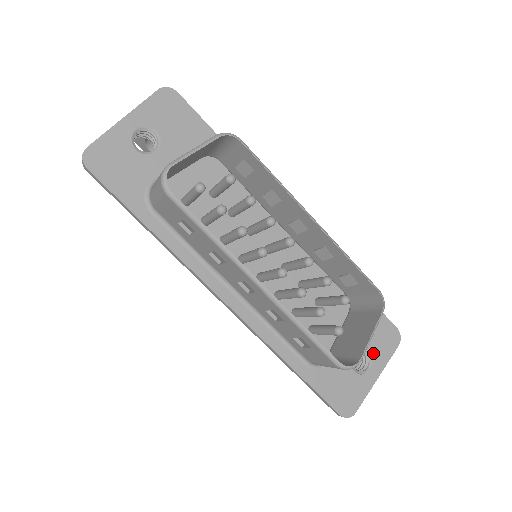
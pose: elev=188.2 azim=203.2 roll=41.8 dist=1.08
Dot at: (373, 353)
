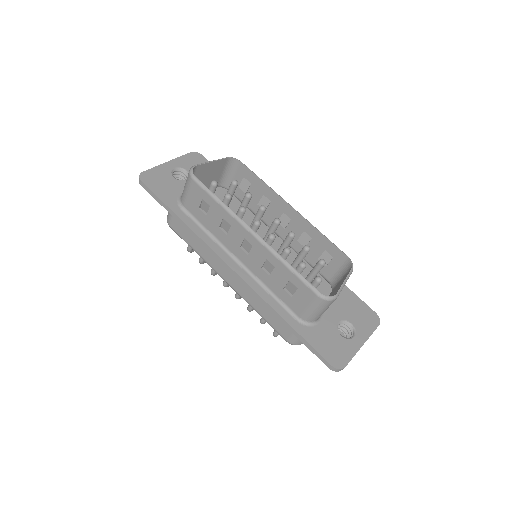
Dot at: (356, 326)
